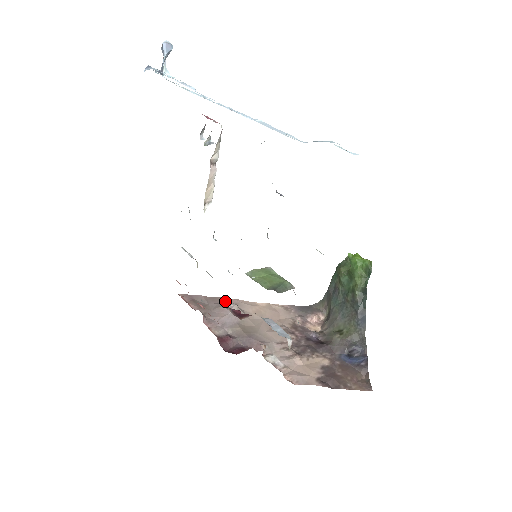
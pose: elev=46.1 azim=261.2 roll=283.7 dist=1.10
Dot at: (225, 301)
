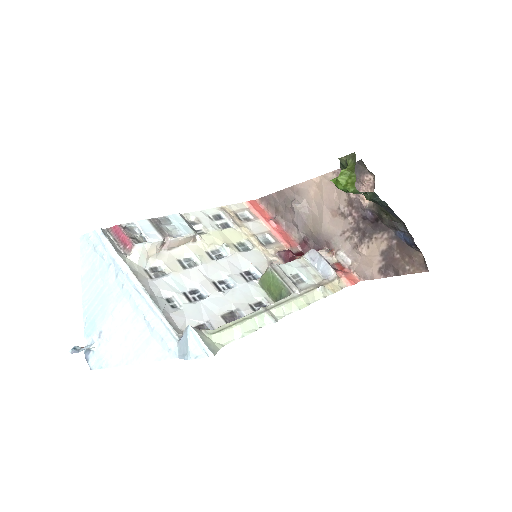
Dot at: (273, 261)
